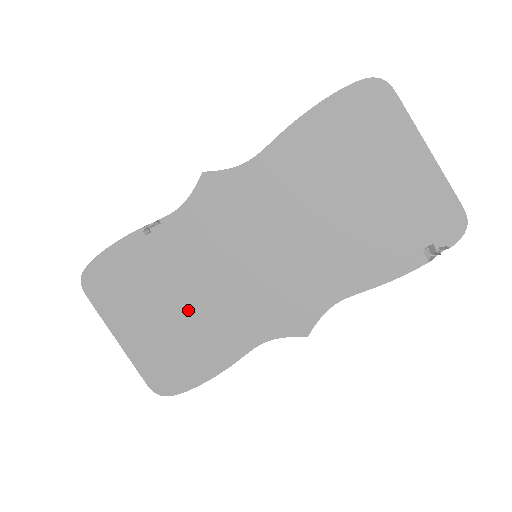
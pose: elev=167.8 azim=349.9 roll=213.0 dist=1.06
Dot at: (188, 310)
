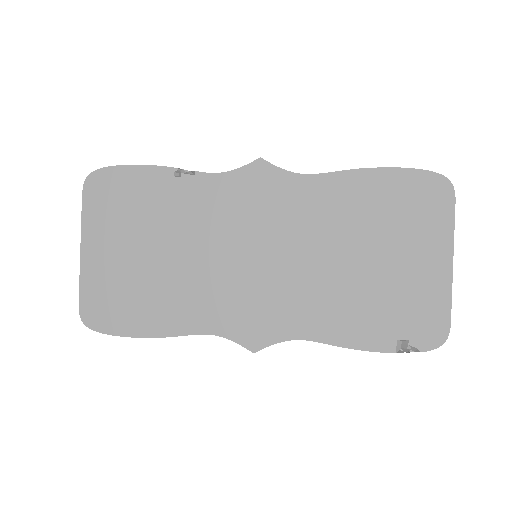
Dot at: (165, 264)
